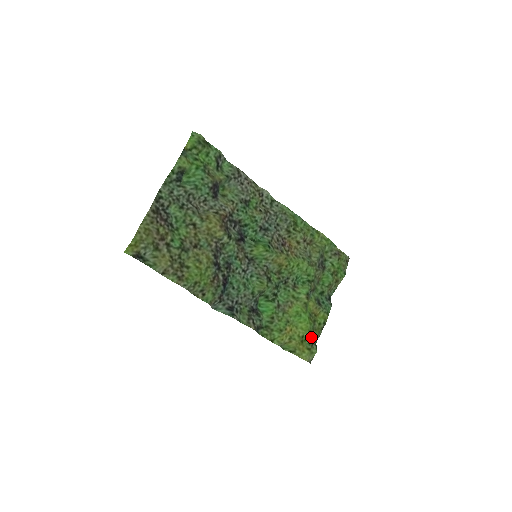
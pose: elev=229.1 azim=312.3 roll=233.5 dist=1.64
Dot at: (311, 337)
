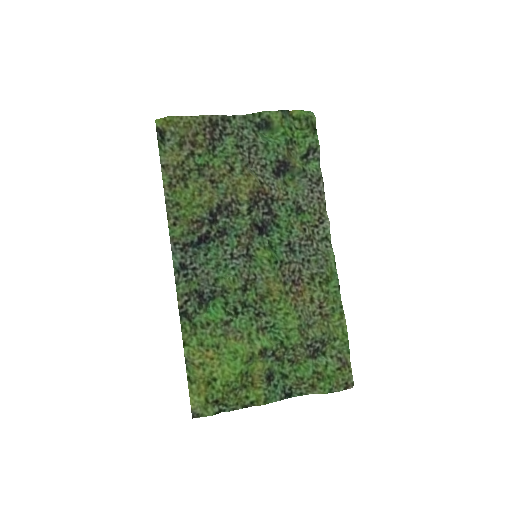
Dot at: (222, 392)
